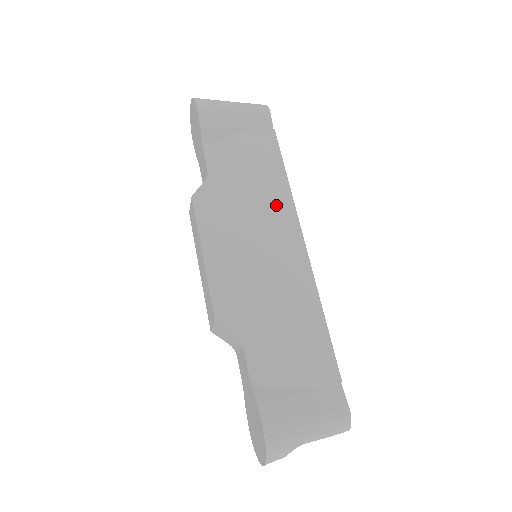
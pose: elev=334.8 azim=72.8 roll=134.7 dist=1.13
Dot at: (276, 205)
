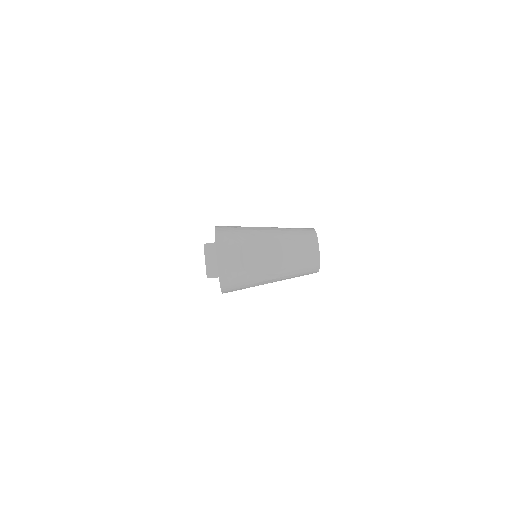
Dot at: occluded
